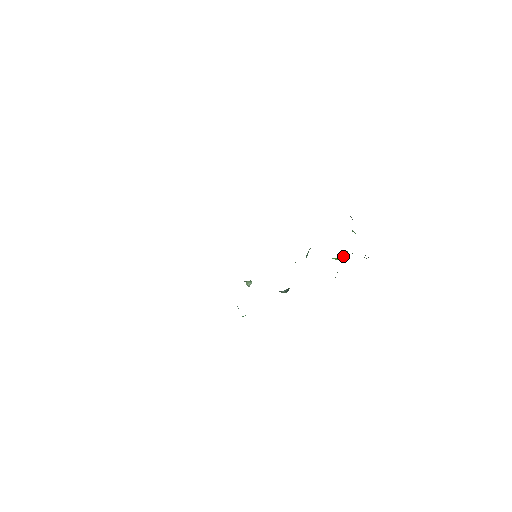
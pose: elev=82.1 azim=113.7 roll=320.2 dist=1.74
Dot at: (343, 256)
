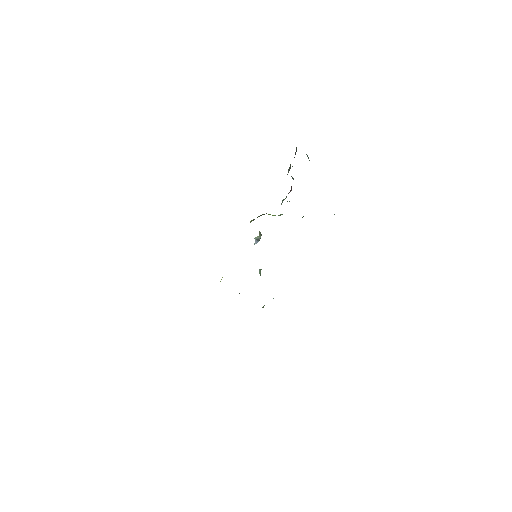
Dot at: occluded
